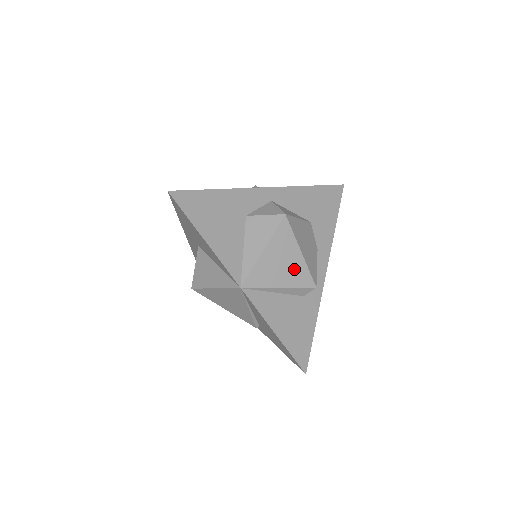
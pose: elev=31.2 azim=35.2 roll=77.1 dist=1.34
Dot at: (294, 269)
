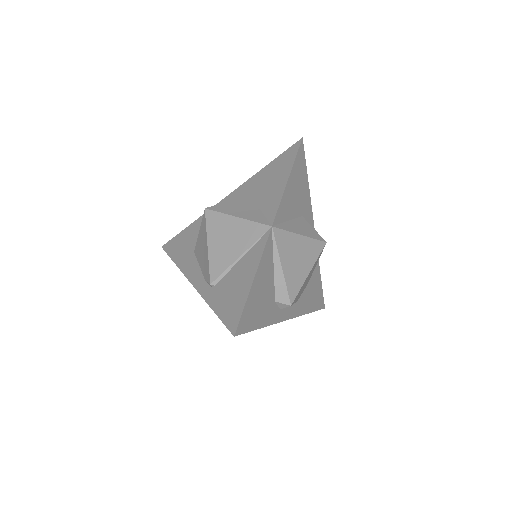
Dot at: (297, 273)
